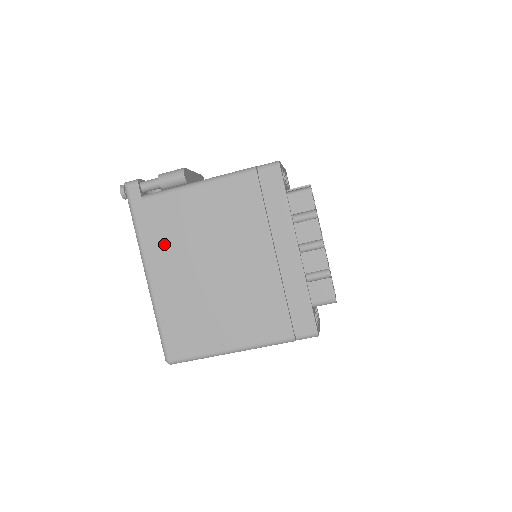
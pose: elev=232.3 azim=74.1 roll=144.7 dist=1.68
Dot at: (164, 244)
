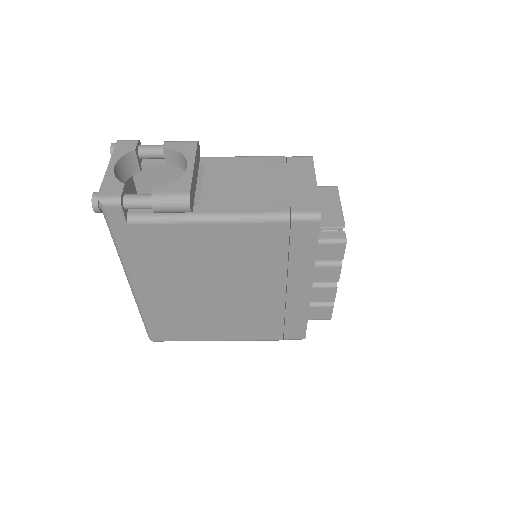
Dot at: (155, 266)
